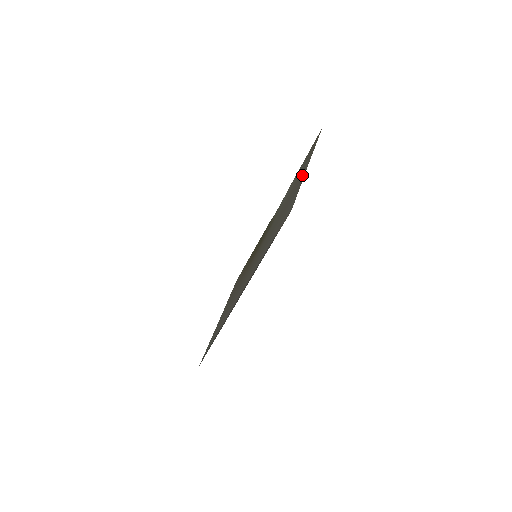
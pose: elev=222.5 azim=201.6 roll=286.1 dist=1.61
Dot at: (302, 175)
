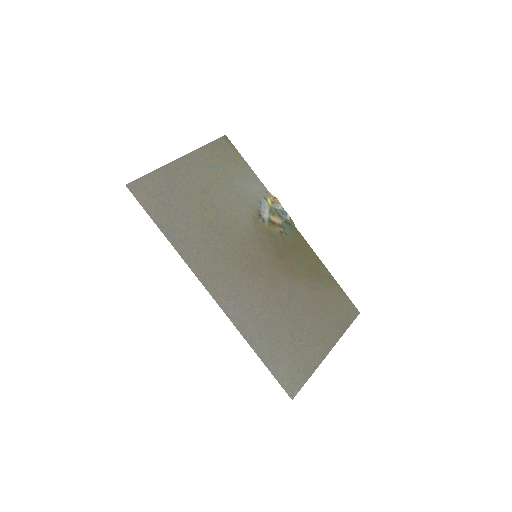
Dot at: (183, 168)
